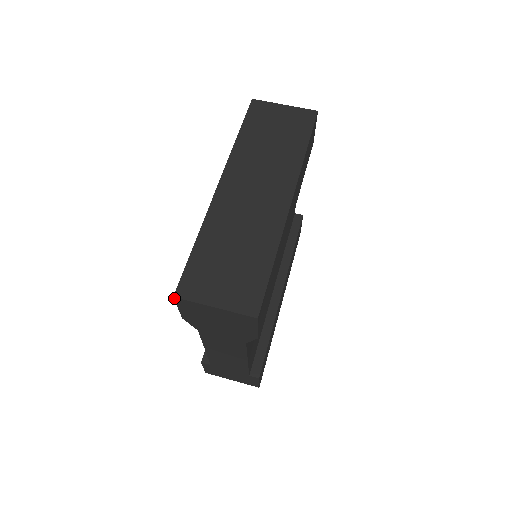
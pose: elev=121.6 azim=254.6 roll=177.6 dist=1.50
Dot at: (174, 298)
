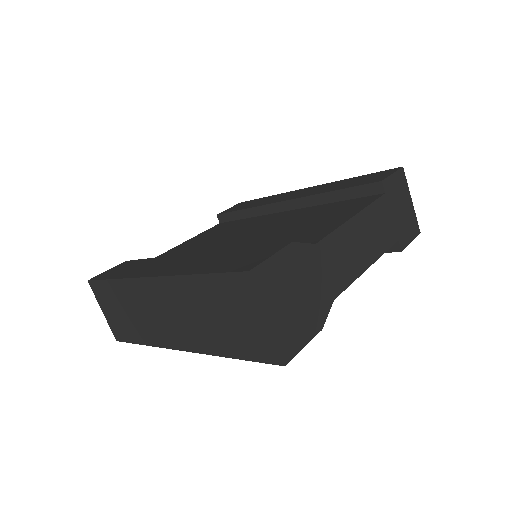
Dot at: (90, 280)
